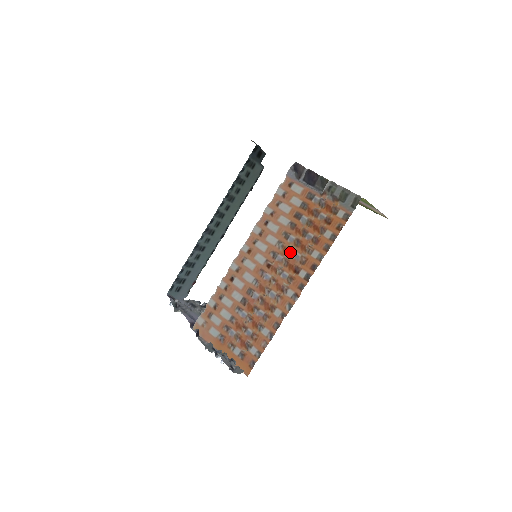
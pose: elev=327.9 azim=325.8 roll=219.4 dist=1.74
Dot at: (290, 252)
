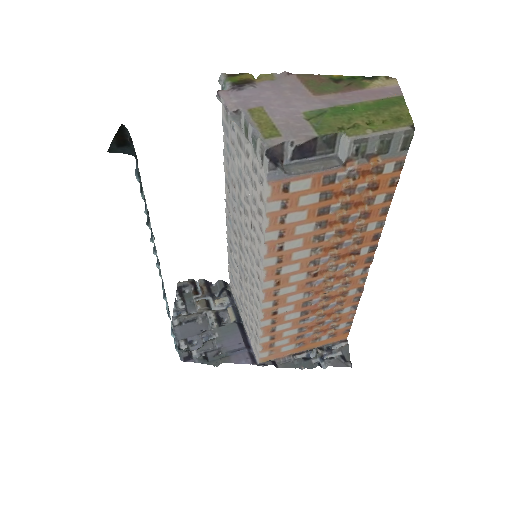
Dot at: (335, 247)
